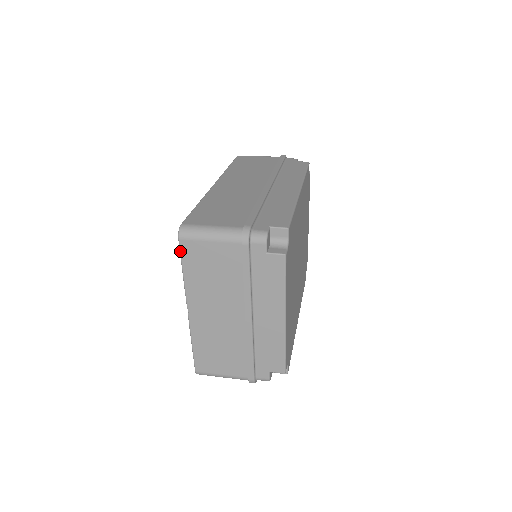
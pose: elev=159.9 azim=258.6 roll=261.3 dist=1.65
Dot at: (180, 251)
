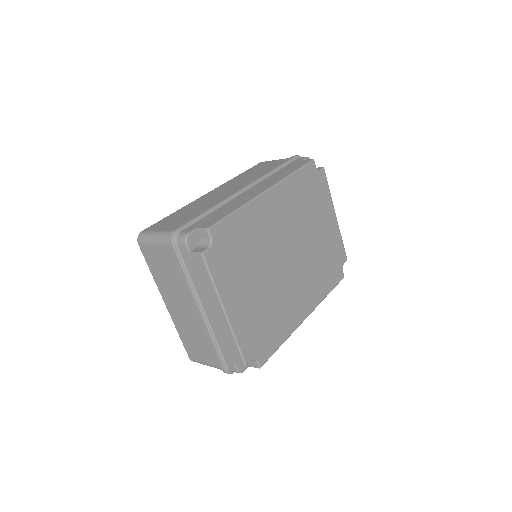
Dot at: occluded
